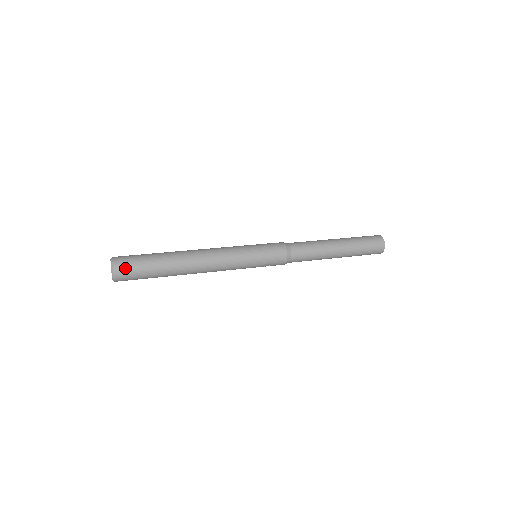
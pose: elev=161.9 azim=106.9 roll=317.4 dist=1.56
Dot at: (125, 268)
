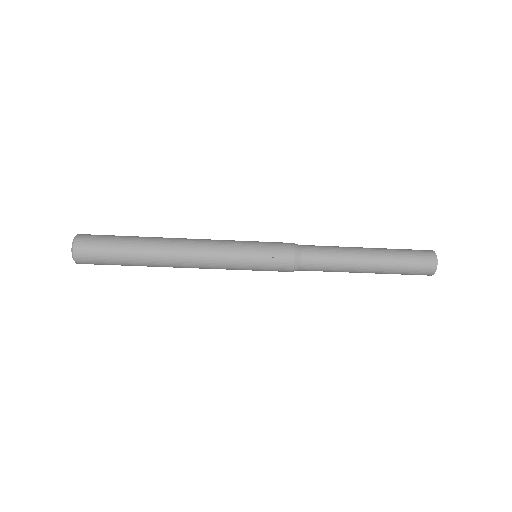
Dot at: (92, 235)
